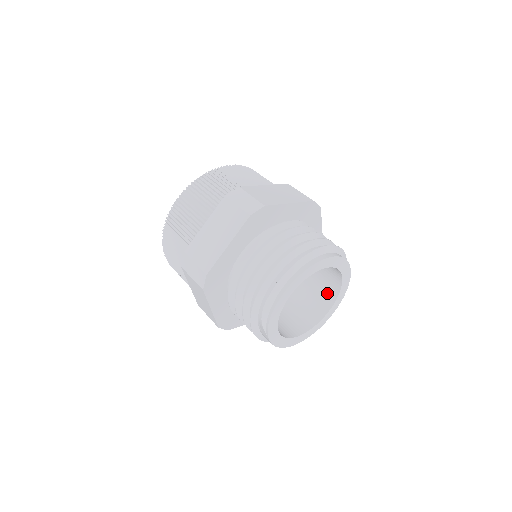
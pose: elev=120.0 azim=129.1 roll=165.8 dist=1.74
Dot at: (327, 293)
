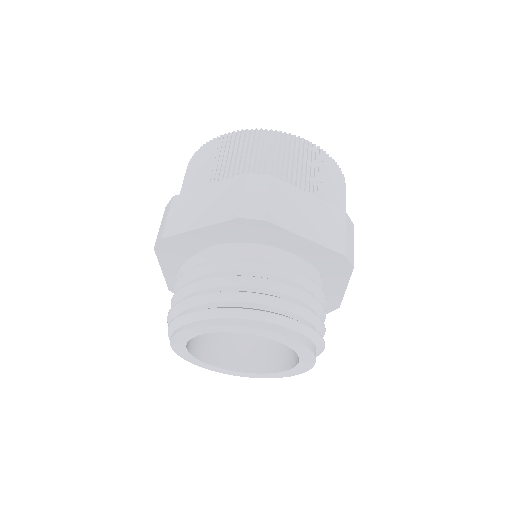
Dot at: (285, 355)
